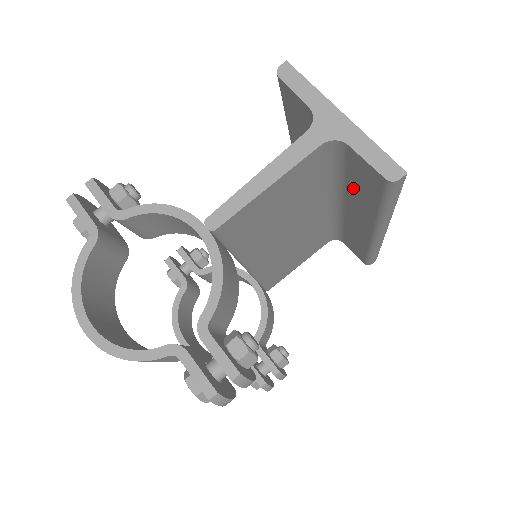
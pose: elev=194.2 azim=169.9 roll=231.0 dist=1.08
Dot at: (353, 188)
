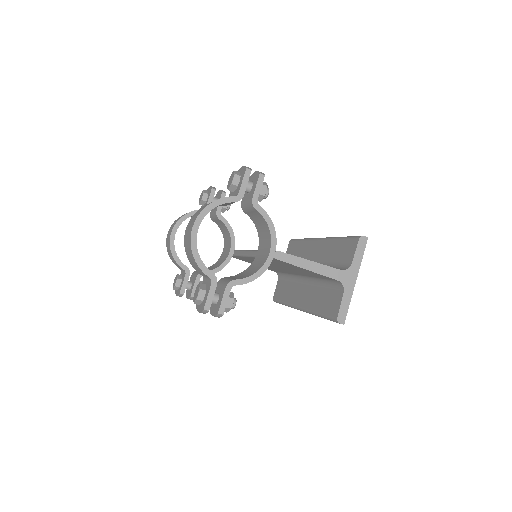
Dot at: (321, 294)
